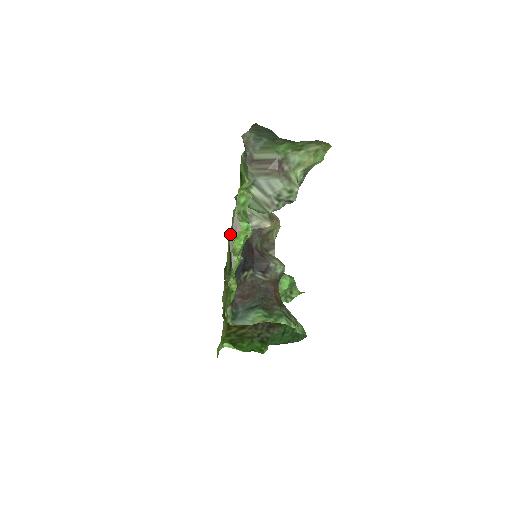
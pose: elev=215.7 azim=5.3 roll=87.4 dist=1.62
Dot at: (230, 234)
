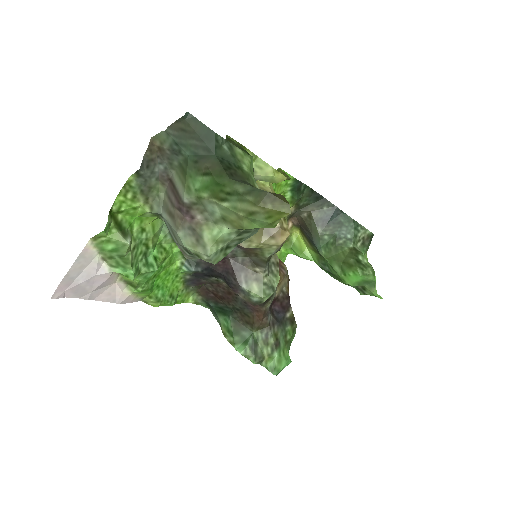
Dot at: (280, 192)
